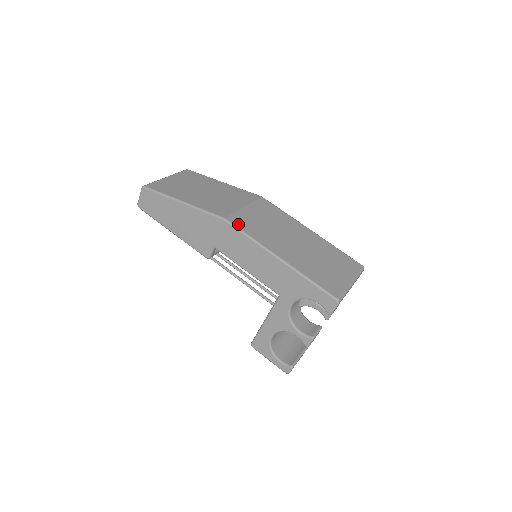
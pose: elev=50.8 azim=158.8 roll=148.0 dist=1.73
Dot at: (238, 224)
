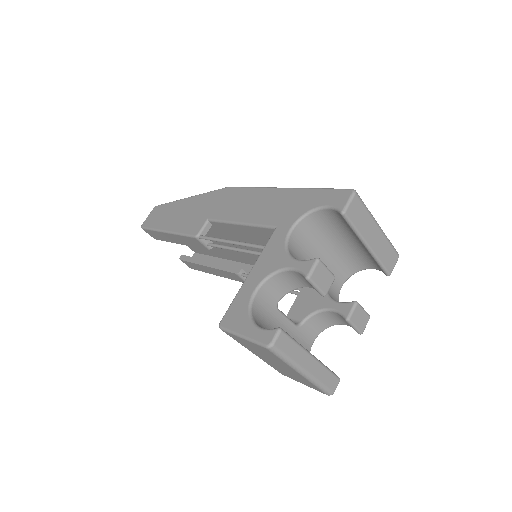
Dot at: occluded
